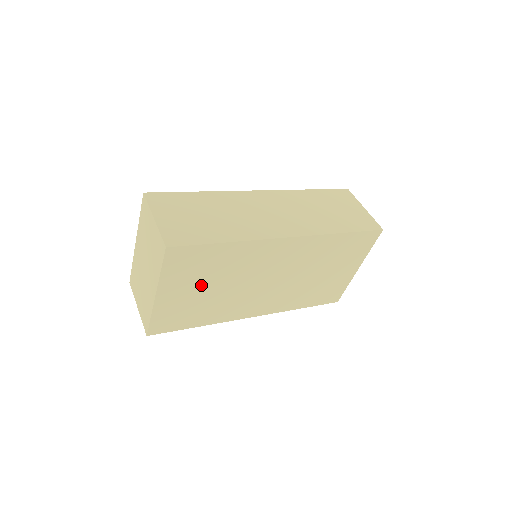
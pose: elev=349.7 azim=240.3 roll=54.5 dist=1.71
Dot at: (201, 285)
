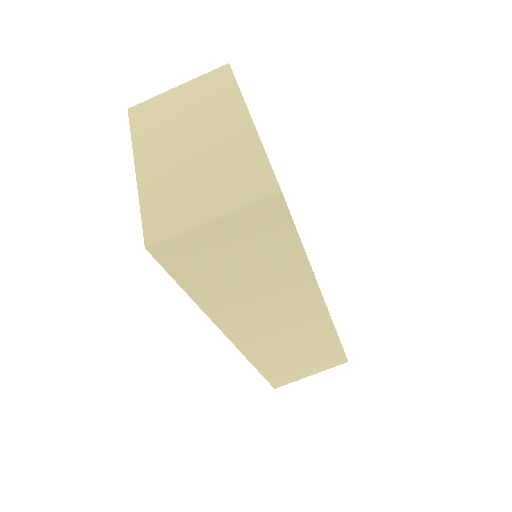
Dot at: occluded
